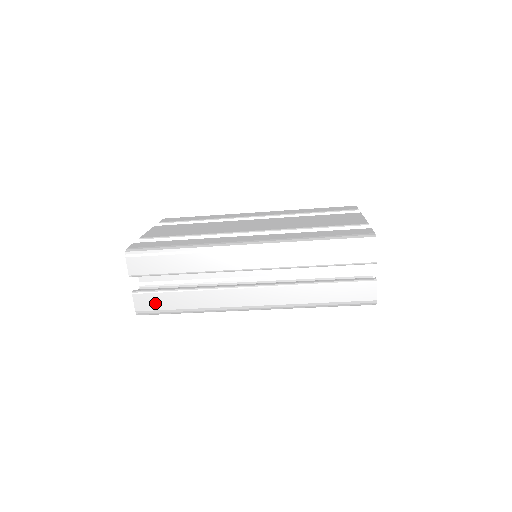
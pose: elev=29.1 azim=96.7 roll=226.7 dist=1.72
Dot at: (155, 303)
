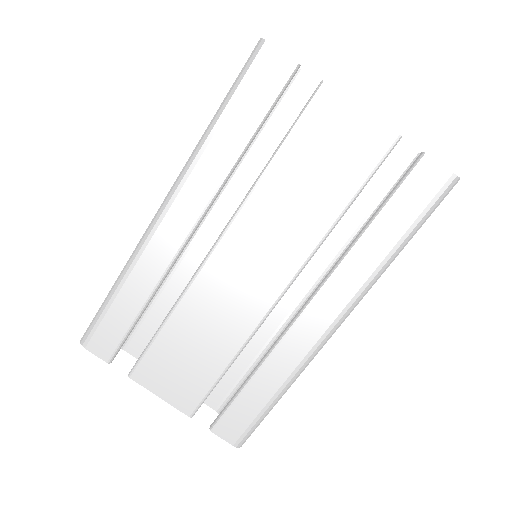
Dot at: occluded
